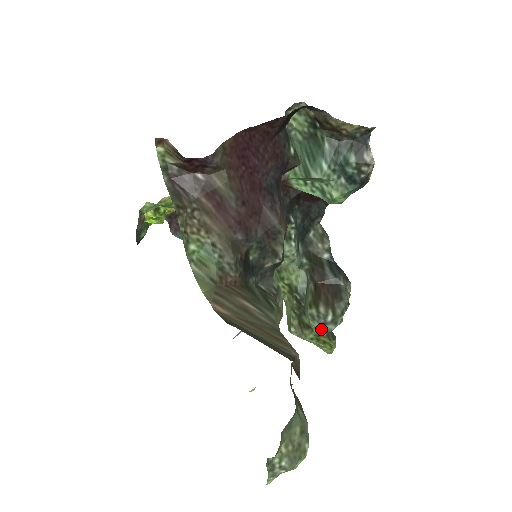
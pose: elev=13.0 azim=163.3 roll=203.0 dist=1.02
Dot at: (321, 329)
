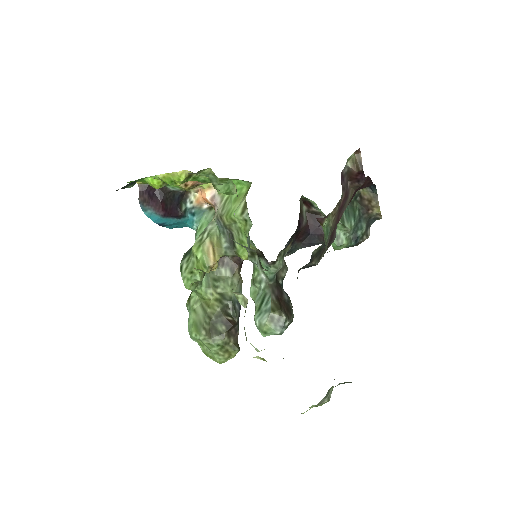
Dot at: (276, 330)
